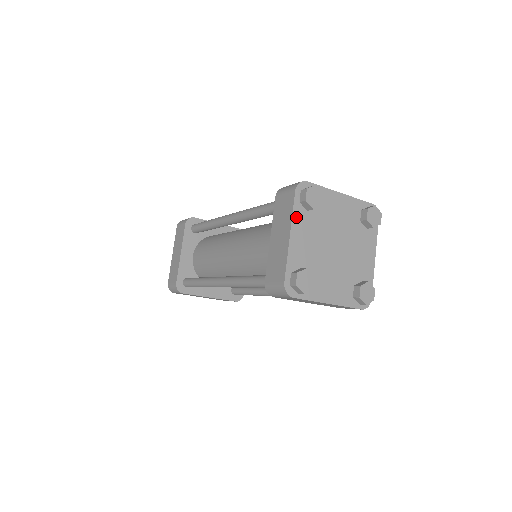
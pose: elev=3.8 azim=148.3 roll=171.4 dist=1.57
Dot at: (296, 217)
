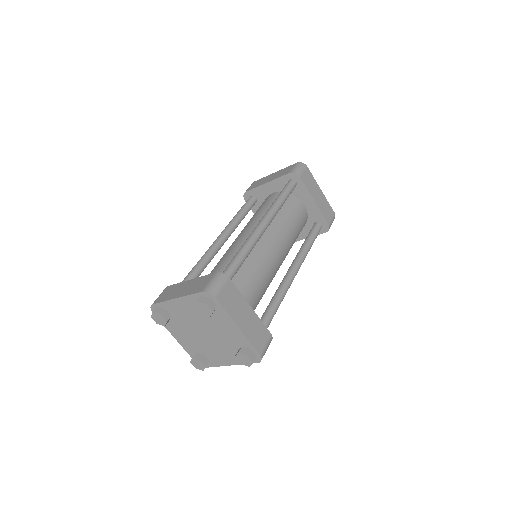
Dot at: (168, 327)
